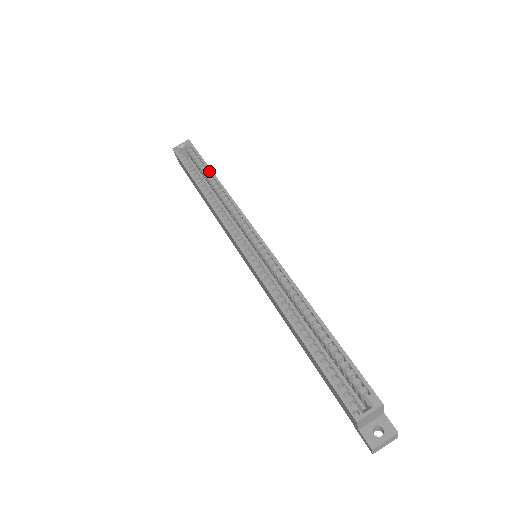
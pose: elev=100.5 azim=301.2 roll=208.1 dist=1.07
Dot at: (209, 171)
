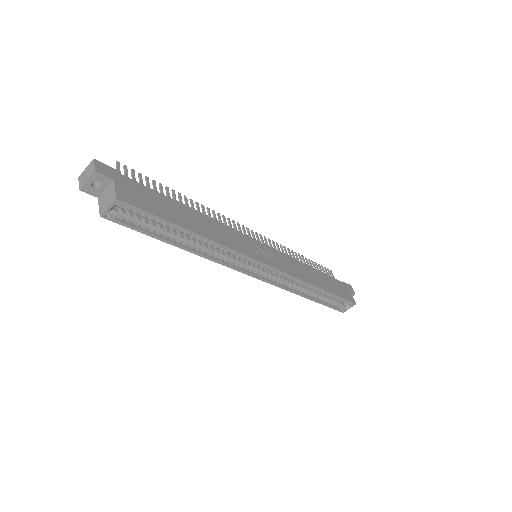
Dot at: (183, 231)
